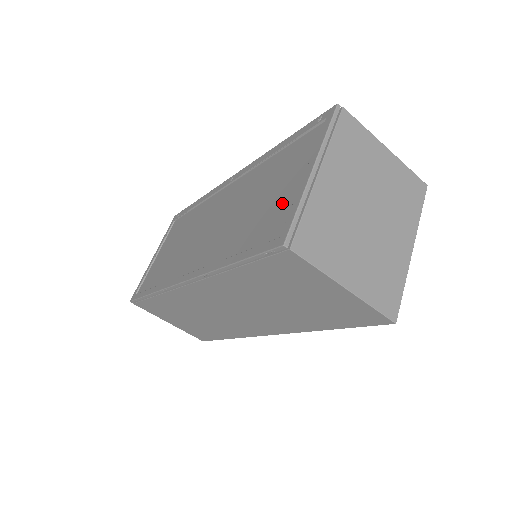
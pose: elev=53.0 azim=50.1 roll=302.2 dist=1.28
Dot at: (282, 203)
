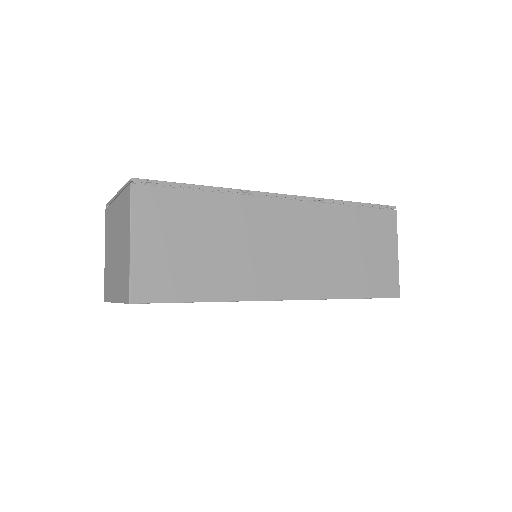
Dot at: occluded
